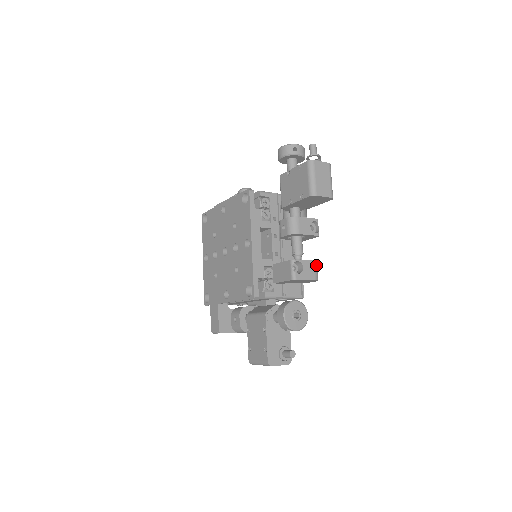
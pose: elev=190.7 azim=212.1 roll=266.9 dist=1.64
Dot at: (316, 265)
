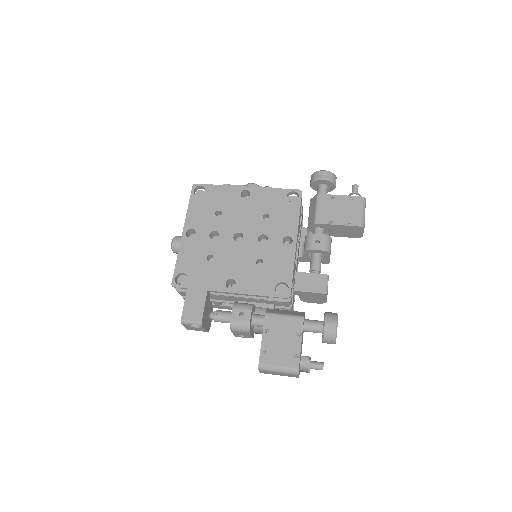
Dot at: occluded
